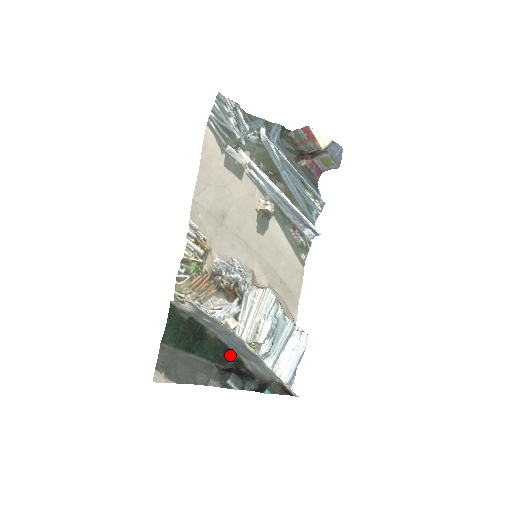
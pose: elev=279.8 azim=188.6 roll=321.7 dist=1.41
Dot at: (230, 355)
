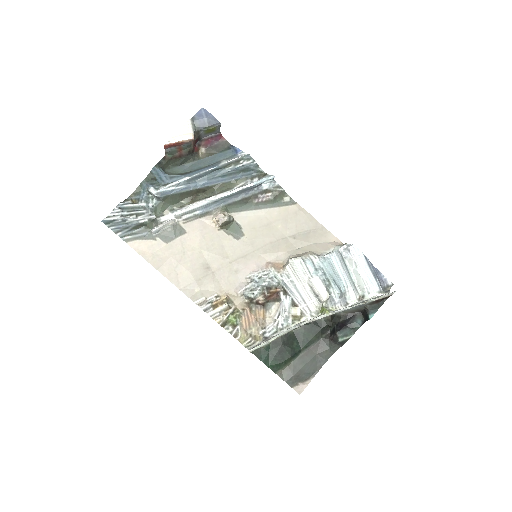
Dot at: (324, 321)
